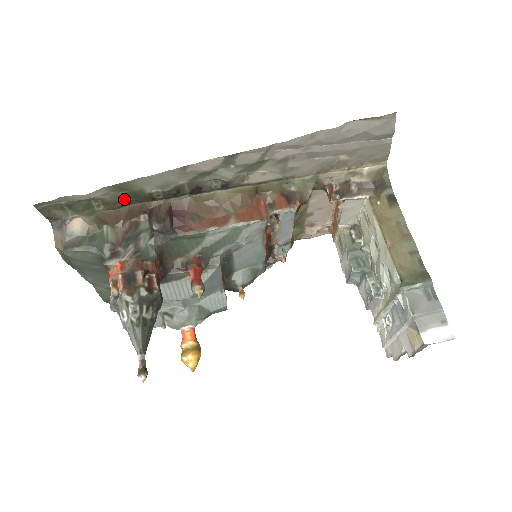
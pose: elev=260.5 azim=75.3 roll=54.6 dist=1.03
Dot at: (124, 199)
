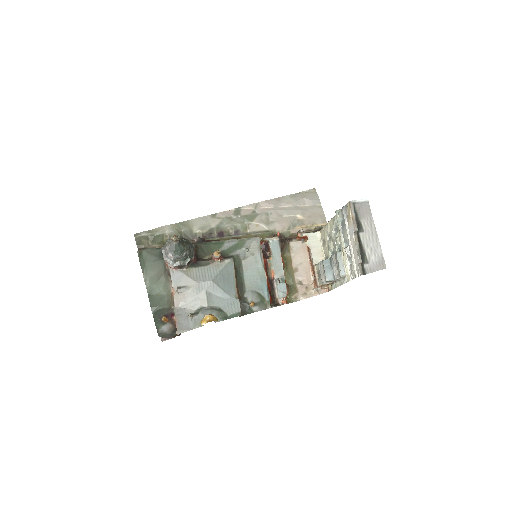
Dot at: occluded
